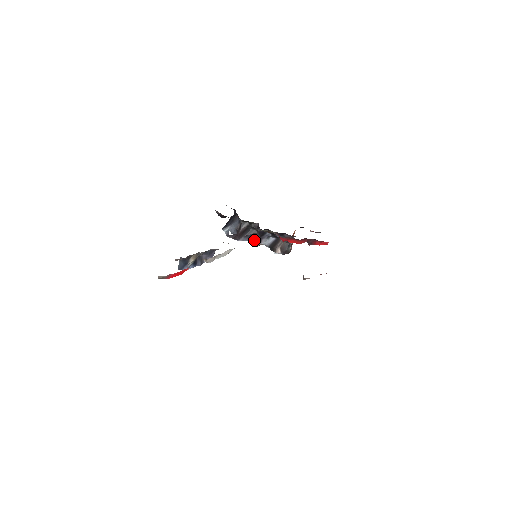
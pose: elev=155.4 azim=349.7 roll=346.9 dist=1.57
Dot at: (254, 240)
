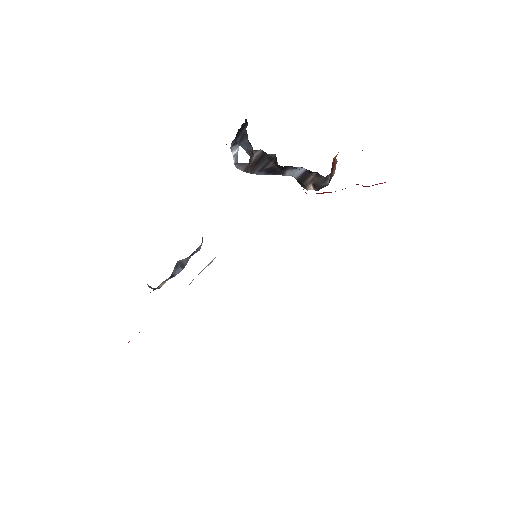
Dot at: (274, 173)
